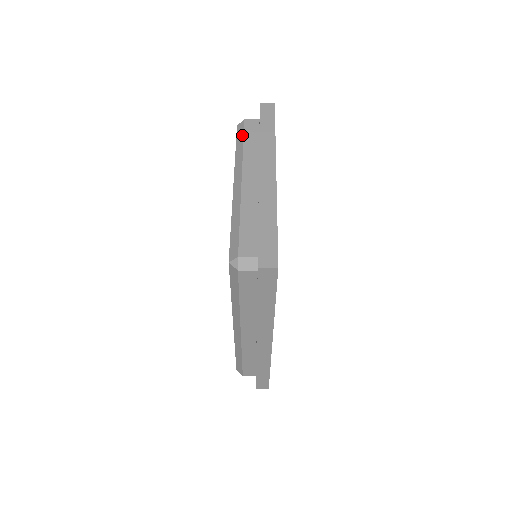
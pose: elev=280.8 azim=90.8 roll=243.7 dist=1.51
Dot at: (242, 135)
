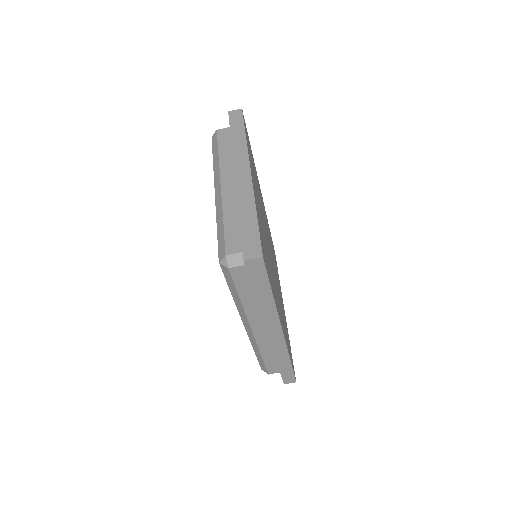
Dot at: (216, 145)
